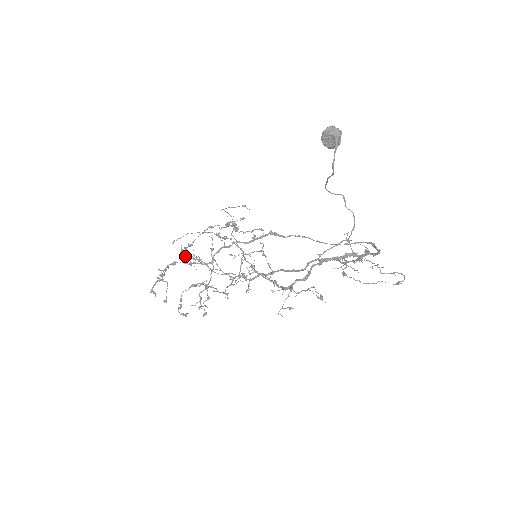
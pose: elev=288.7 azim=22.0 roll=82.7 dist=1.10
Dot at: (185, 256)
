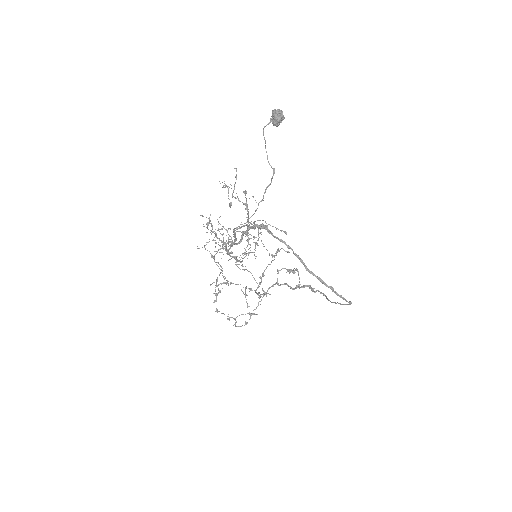
Dot at: (218, 229)
